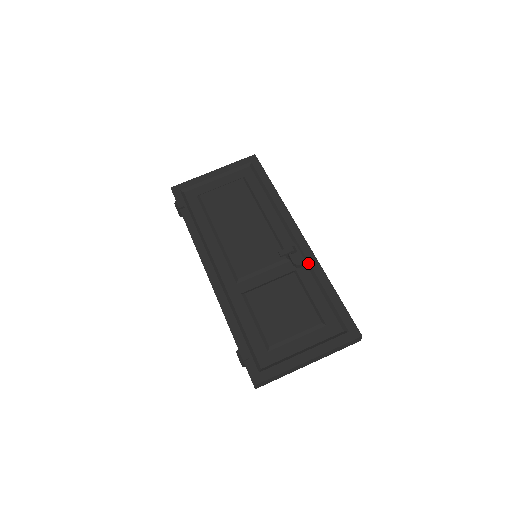
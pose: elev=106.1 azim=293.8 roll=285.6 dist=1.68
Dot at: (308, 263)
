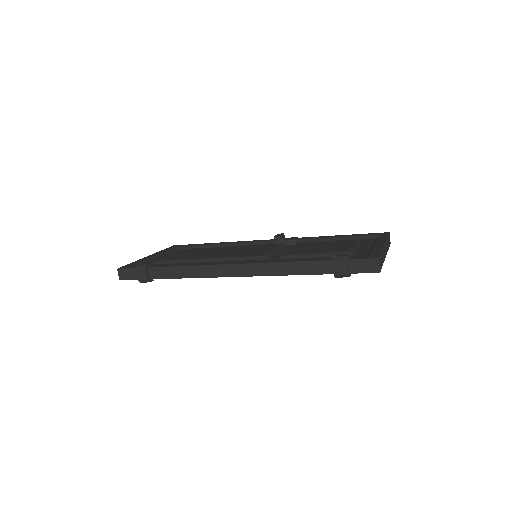
Dot at: (300, 240)
